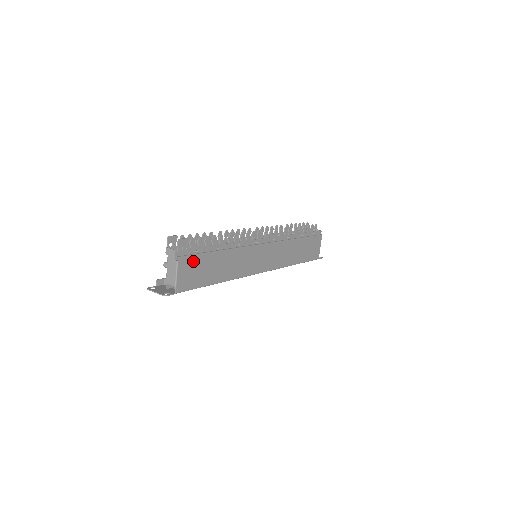
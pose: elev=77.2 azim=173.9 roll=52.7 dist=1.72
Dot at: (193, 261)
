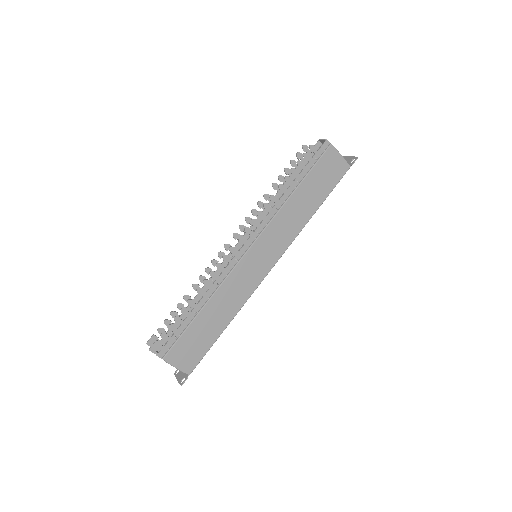
Dot at: (180, 346)
